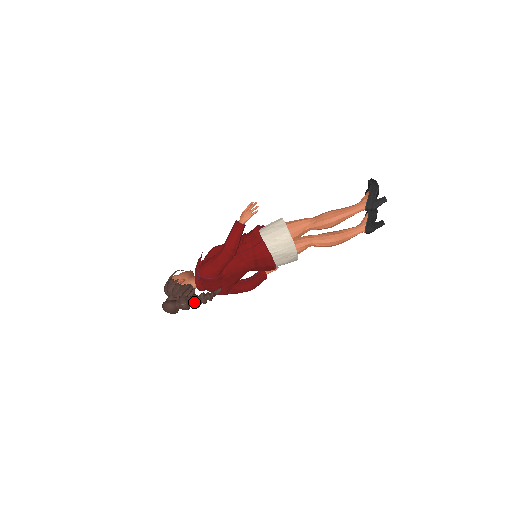
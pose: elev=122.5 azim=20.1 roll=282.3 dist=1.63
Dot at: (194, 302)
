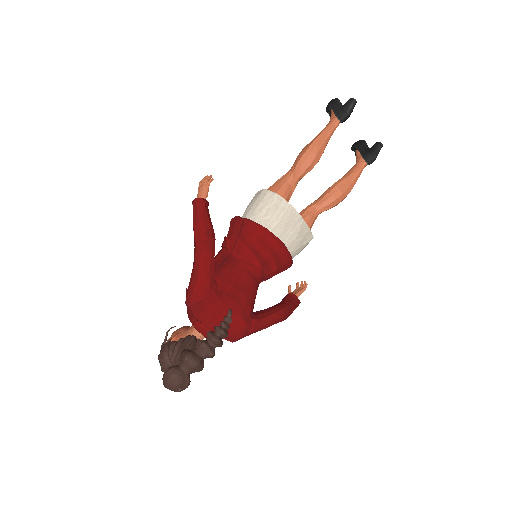
Dot at: (202, 348)
